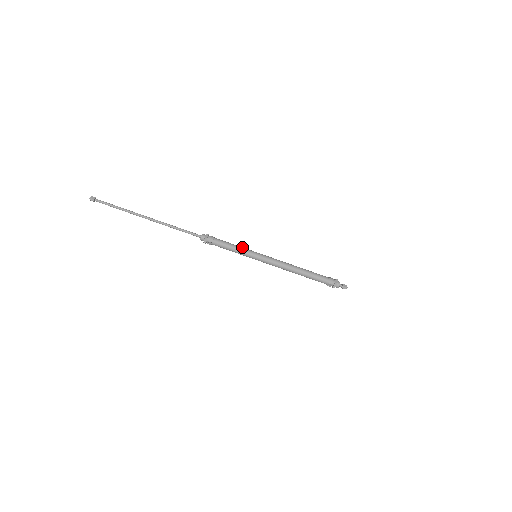
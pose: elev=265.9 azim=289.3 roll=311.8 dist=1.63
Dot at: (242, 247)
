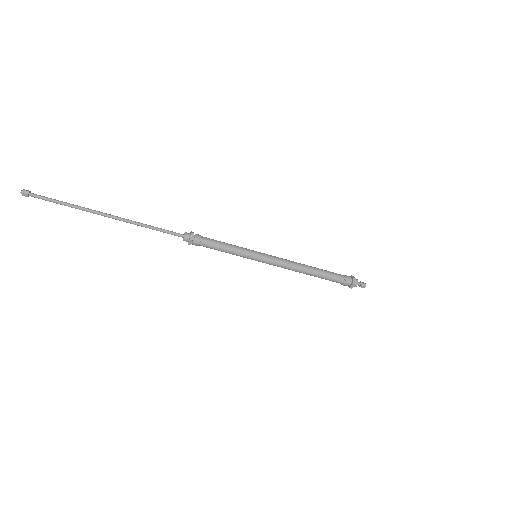
Dot at: (237, 251)
